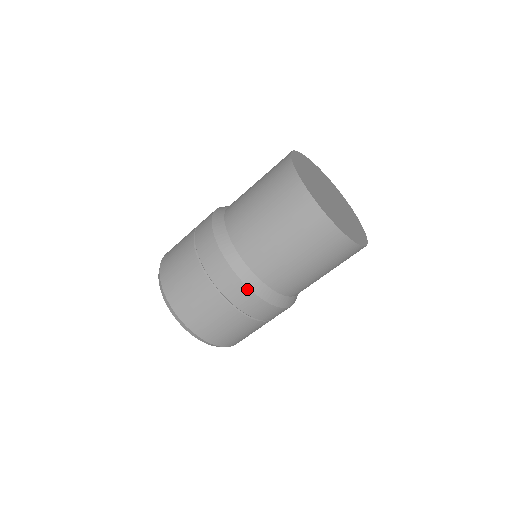
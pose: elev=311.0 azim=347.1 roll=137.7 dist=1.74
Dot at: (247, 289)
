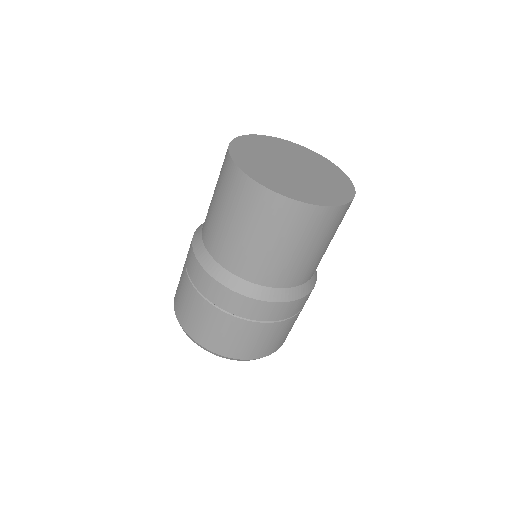
Dot at: (272, 304)
